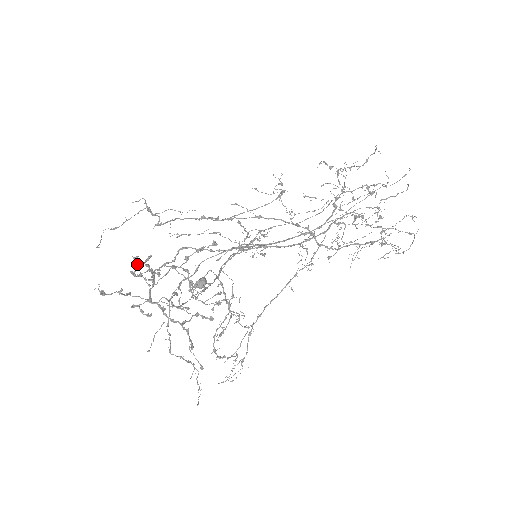
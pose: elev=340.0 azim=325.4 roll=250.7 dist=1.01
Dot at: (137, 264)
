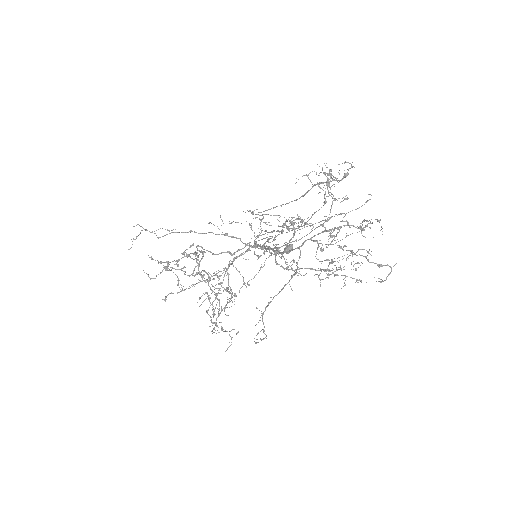
Dot at: occluded
